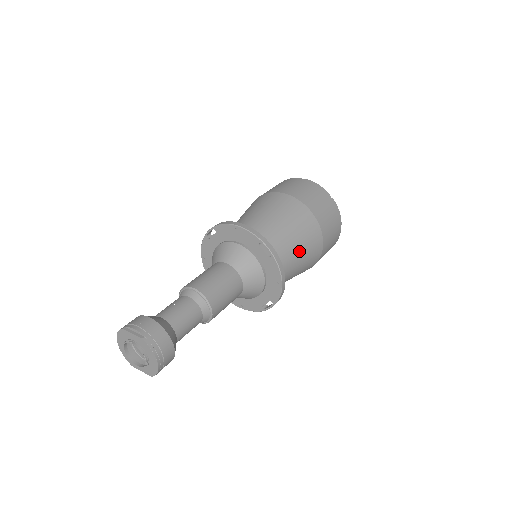
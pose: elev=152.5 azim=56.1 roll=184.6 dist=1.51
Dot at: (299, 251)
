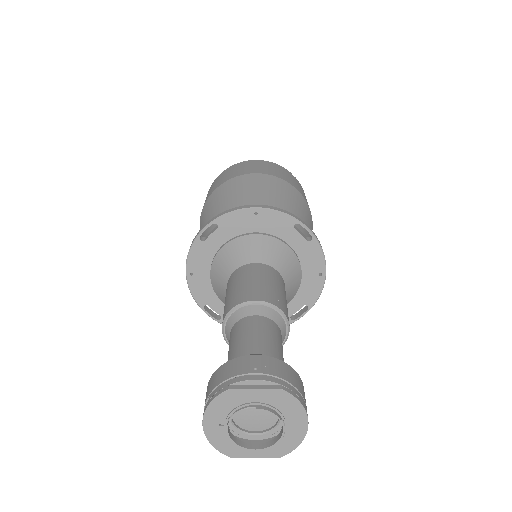
Dot at: (308, 236)
